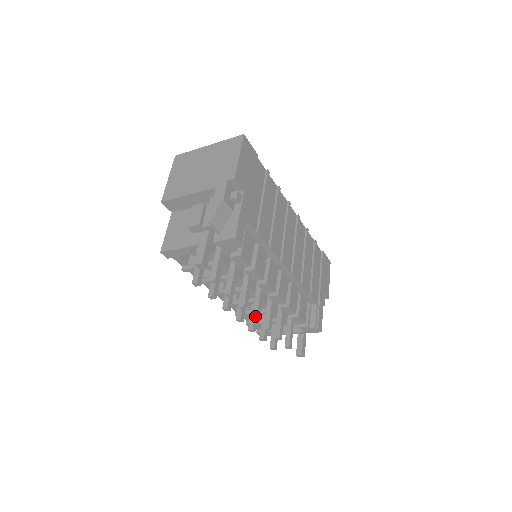
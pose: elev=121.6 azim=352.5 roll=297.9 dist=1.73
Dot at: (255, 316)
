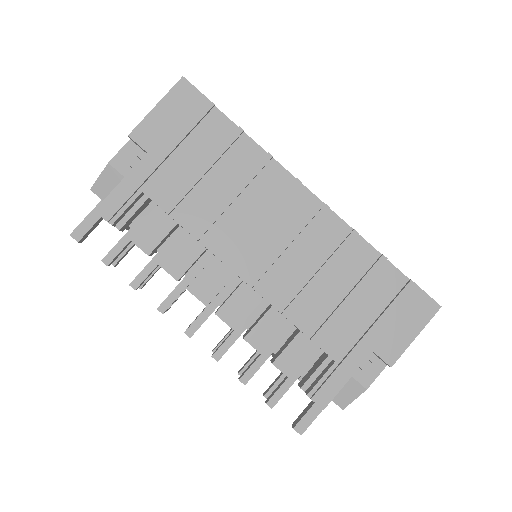
Dot at: (186, 330)
